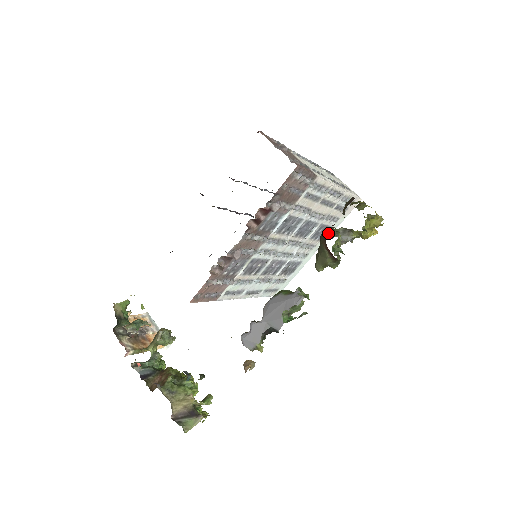
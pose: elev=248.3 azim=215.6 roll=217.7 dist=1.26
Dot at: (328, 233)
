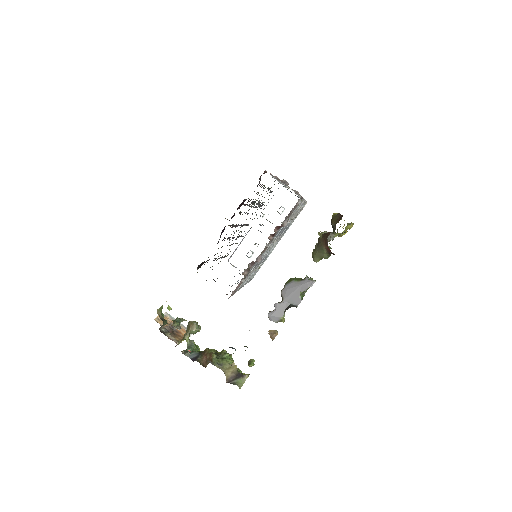
Dot at: (287, 229)
